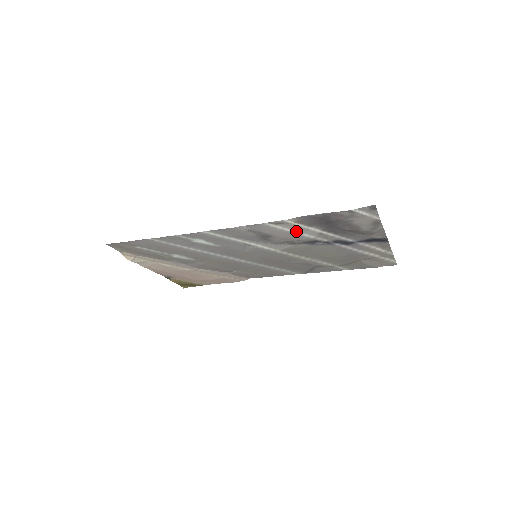
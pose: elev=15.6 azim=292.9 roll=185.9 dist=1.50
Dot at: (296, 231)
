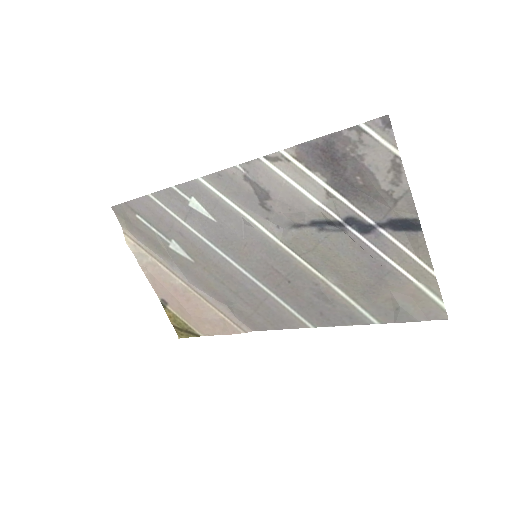
Dot at: (297, 184)
